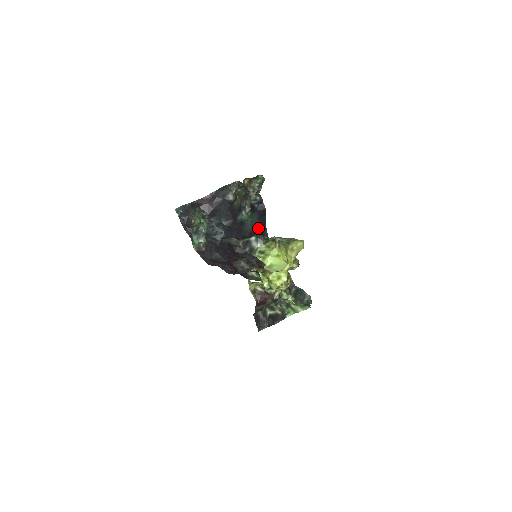
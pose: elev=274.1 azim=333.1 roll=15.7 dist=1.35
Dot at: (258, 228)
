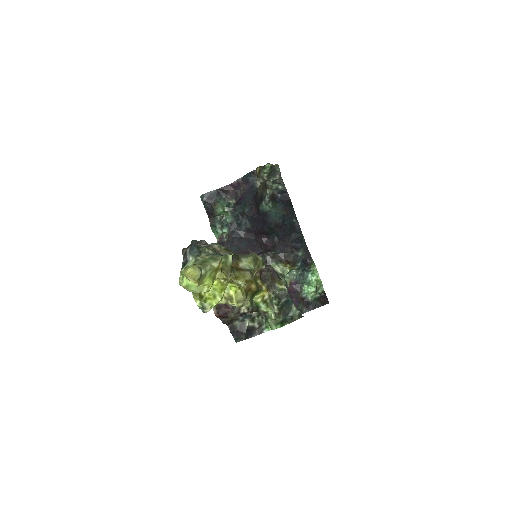
Dot at: (285, 220)
